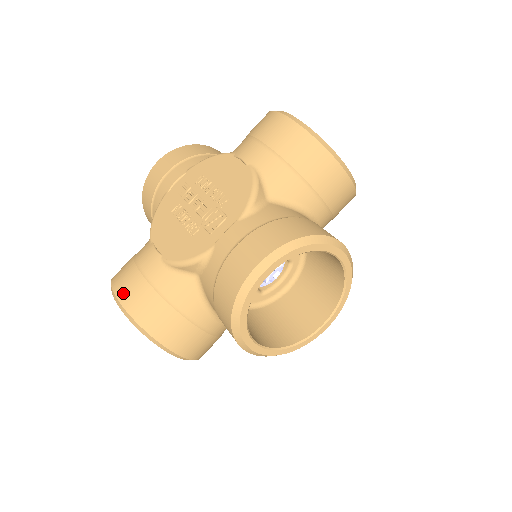
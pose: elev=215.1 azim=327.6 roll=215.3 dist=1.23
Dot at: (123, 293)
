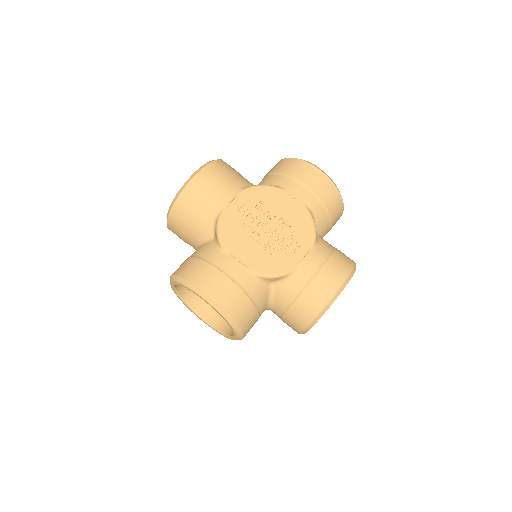
Dot at: (220, 297)
